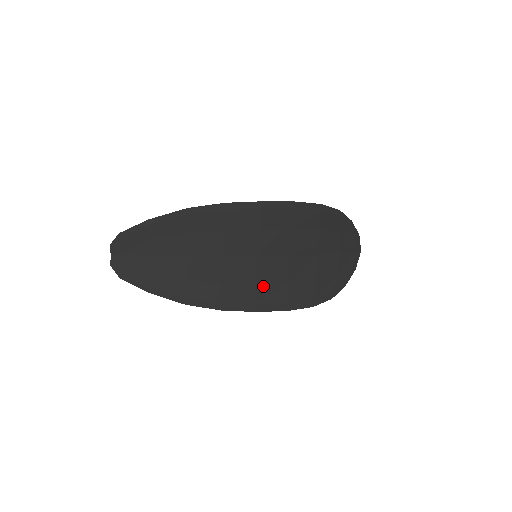
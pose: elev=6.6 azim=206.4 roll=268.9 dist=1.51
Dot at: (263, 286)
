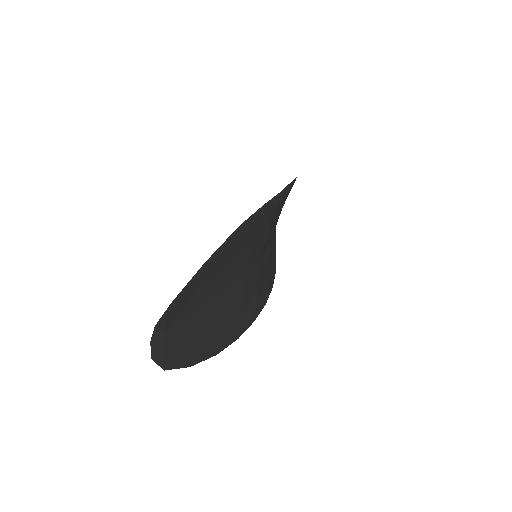
Dot at: (259, 288)
